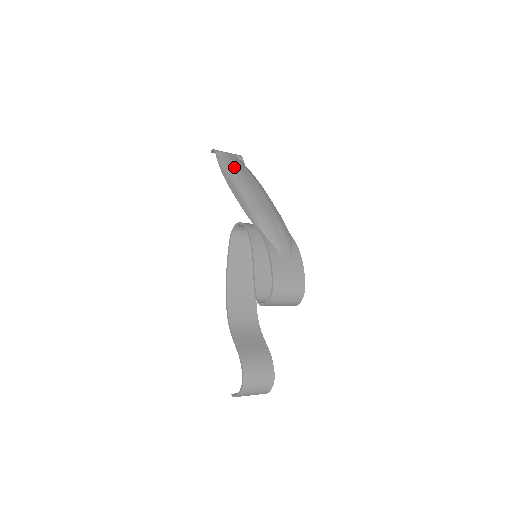
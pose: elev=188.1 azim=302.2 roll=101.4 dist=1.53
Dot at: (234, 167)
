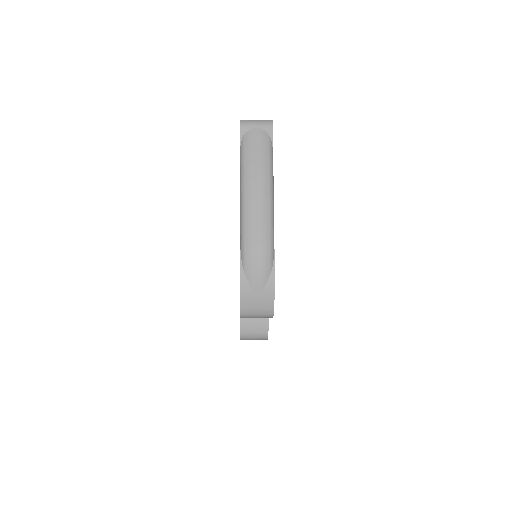
Dot at: (248, 161)
